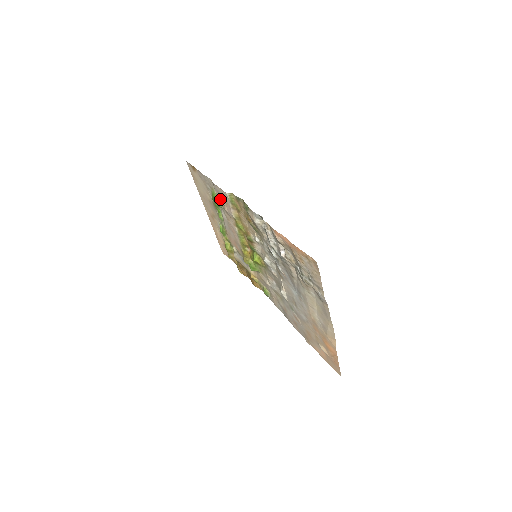
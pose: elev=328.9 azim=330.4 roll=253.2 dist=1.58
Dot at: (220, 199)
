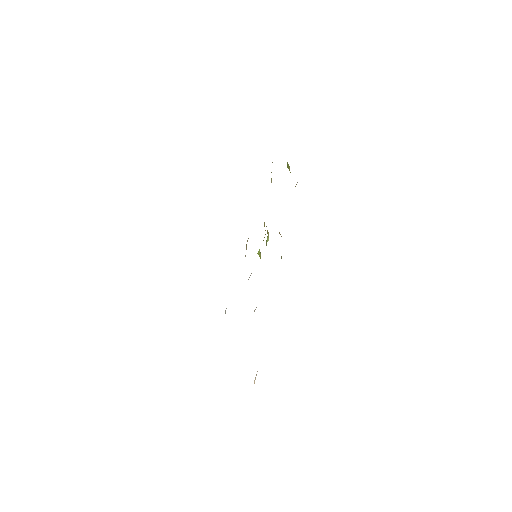
Dot at: occluded
